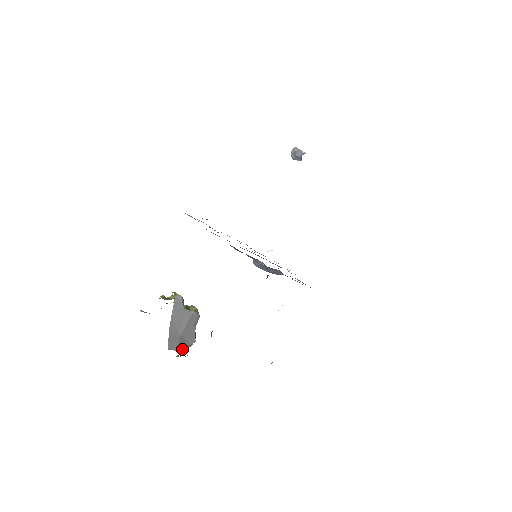
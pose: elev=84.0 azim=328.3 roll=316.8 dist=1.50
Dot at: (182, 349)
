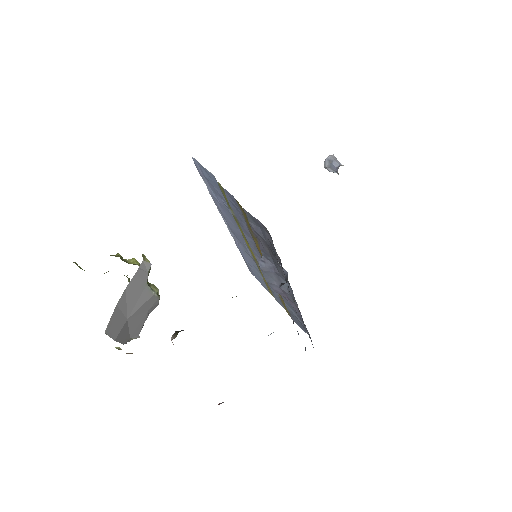
Dot at: (121, 340)
